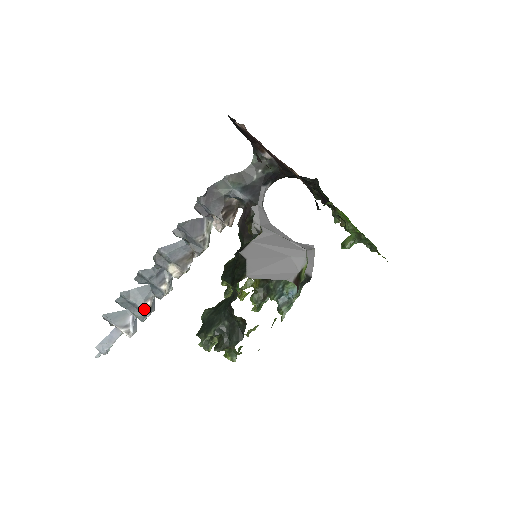
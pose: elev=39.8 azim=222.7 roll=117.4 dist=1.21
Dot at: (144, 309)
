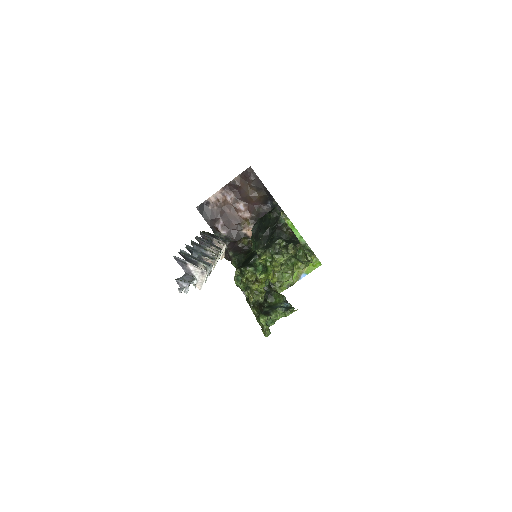
Dot at: (205, 262)
